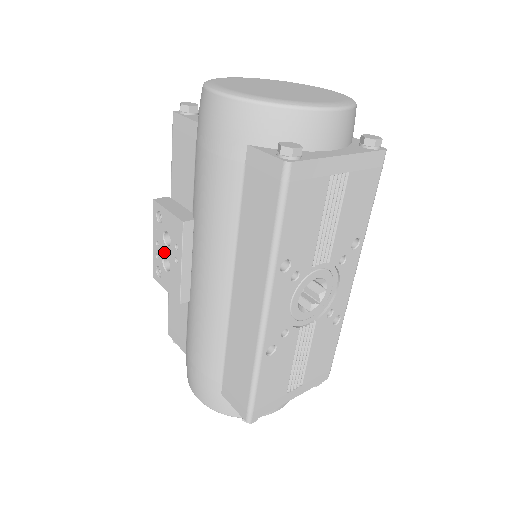
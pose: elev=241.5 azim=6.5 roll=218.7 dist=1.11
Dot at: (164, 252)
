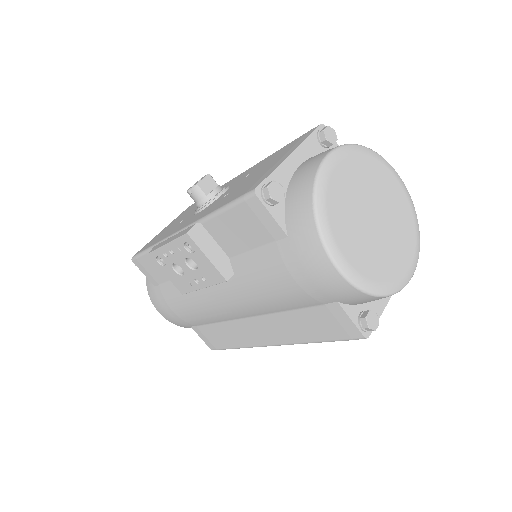
Dot at: (180, 264)
